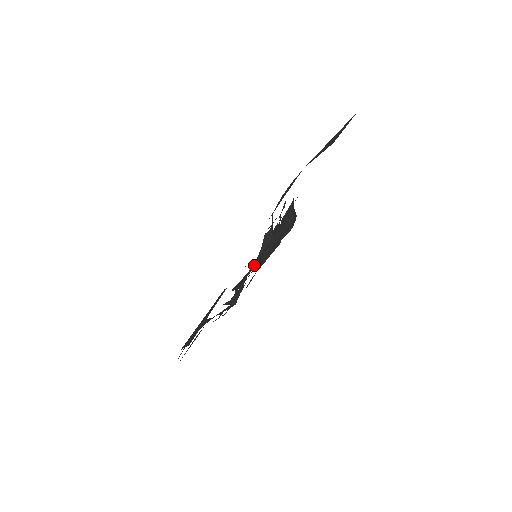
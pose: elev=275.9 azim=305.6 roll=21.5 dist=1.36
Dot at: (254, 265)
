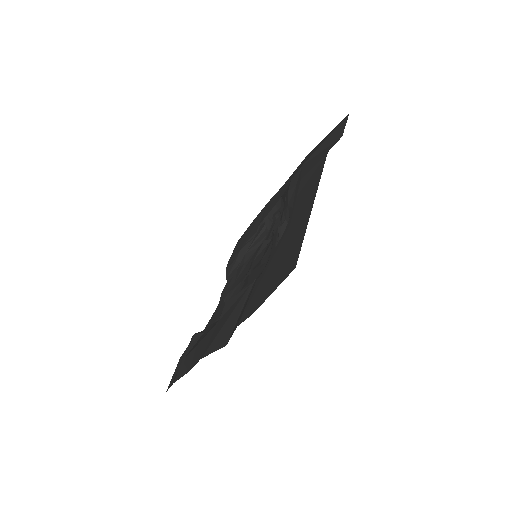
Dot at: occluded
